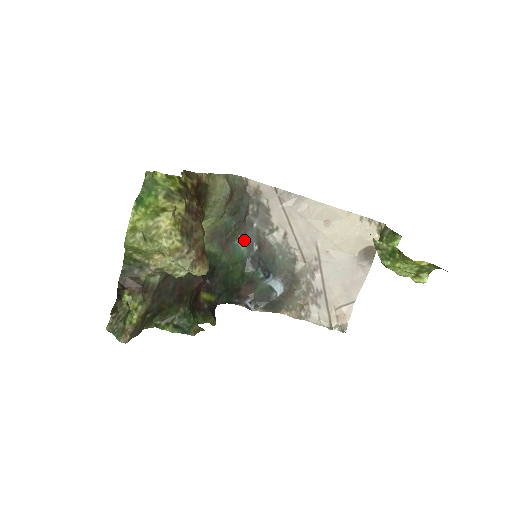
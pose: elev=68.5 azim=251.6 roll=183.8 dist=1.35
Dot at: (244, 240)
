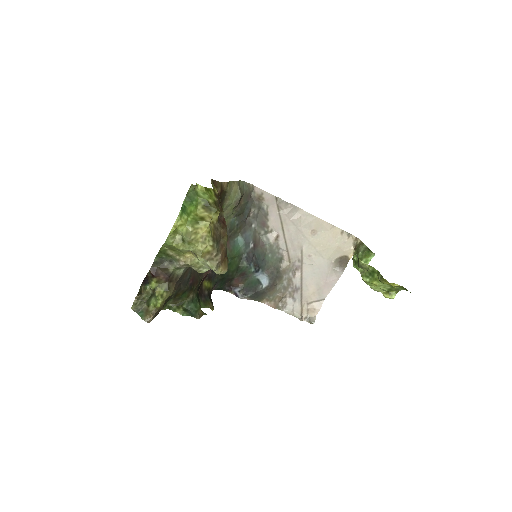
Dot at: (243, 238)
